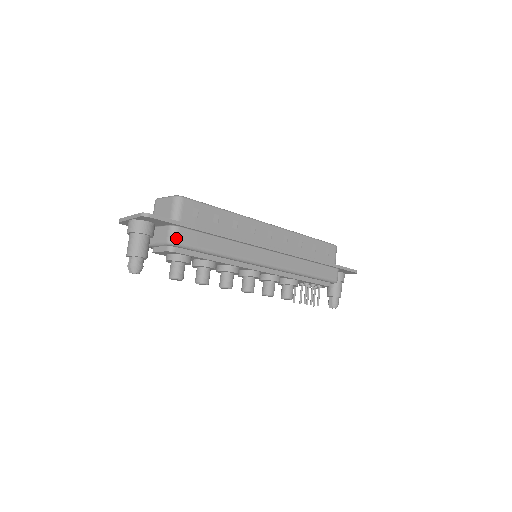
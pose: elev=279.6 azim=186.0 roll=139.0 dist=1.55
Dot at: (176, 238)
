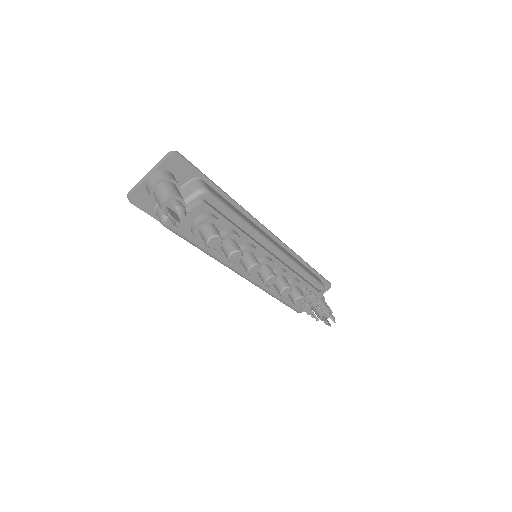
Dot at: (205, 186)
